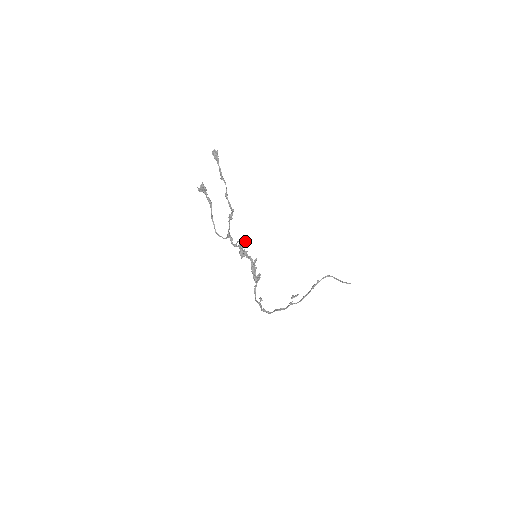
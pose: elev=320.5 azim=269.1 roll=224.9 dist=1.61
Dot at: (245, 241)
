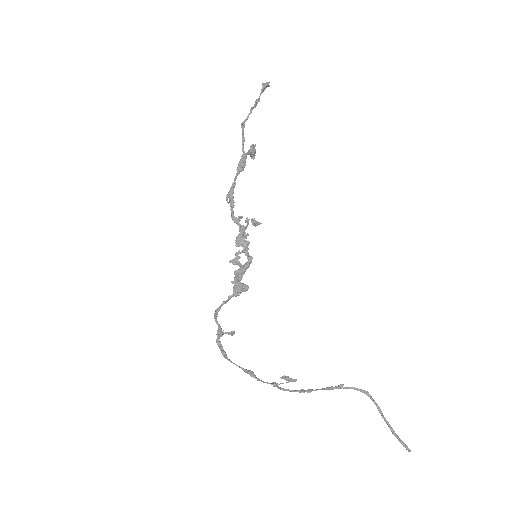
Dot at: (247, 217)
